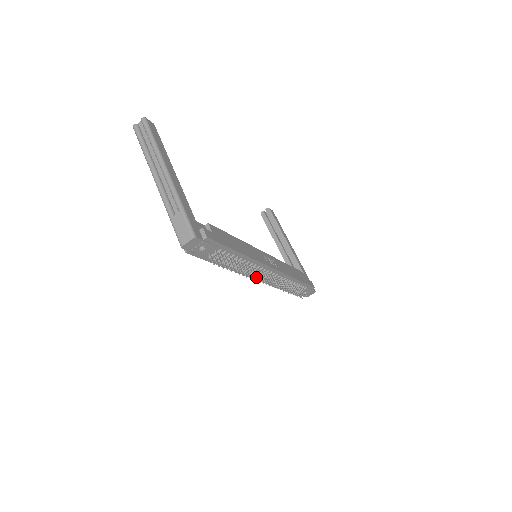
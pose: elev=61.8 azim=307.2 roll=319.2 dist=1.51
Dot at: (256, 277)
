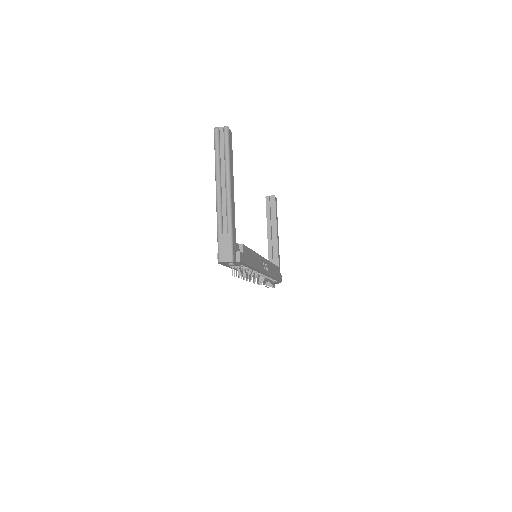
Dot at: occluded
